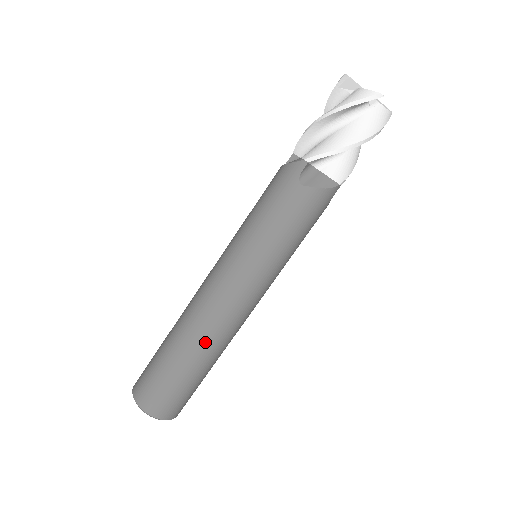
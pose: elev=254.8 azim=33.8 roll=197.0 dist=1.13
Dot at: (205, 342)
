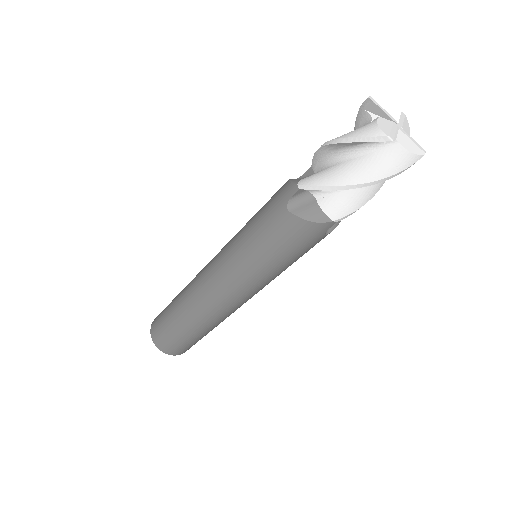
Dot at: (195, 312)
